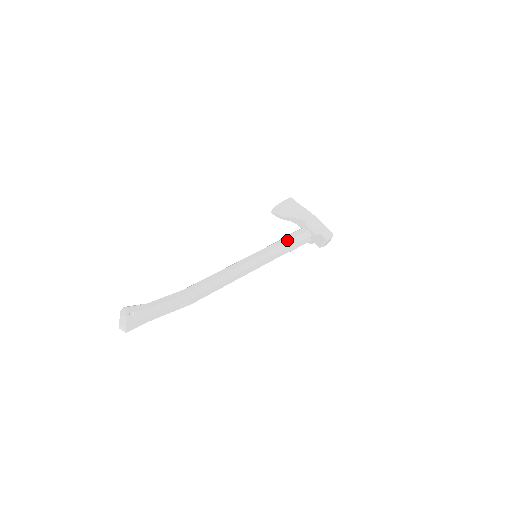
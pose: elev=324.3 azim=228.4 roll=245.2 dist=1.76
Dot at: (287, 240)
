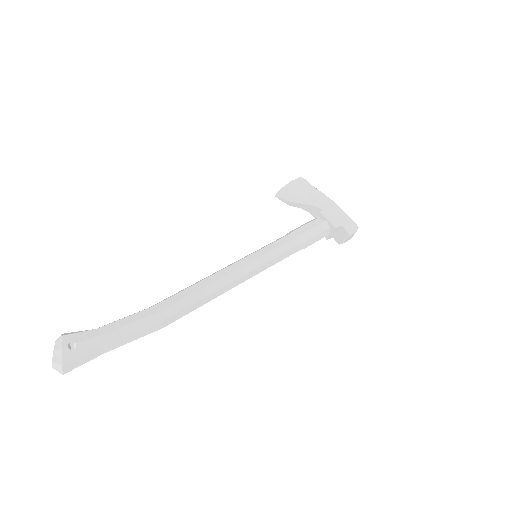
Dot at: (298, 234)
